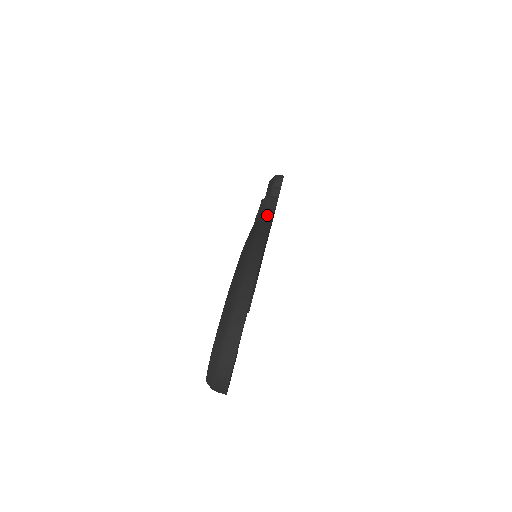
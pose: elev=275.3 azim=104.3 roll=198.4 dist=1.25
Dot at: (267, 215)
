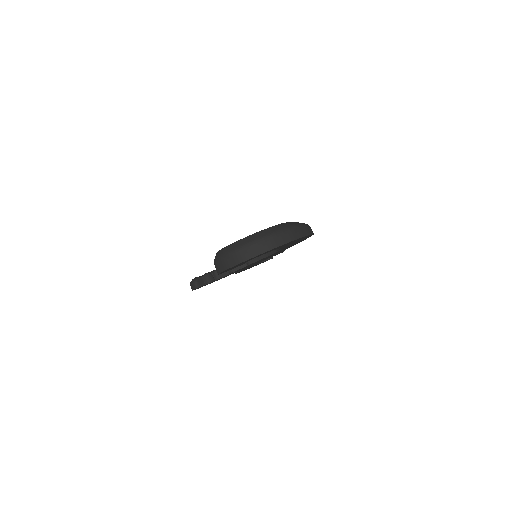
Dot at: occluded
